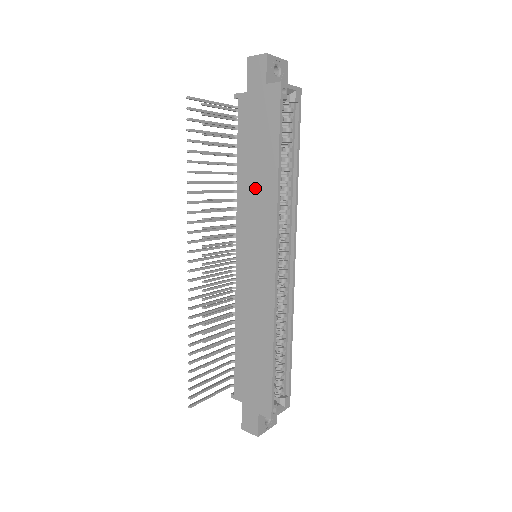
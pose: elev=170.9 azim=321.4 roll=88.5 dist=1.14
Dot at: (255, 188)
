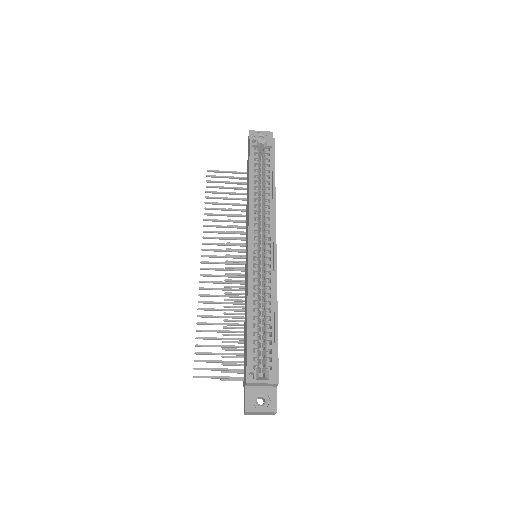
Dot at: (247, 206)
